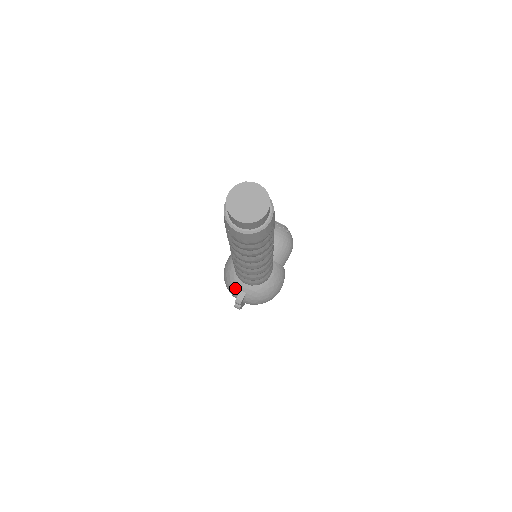
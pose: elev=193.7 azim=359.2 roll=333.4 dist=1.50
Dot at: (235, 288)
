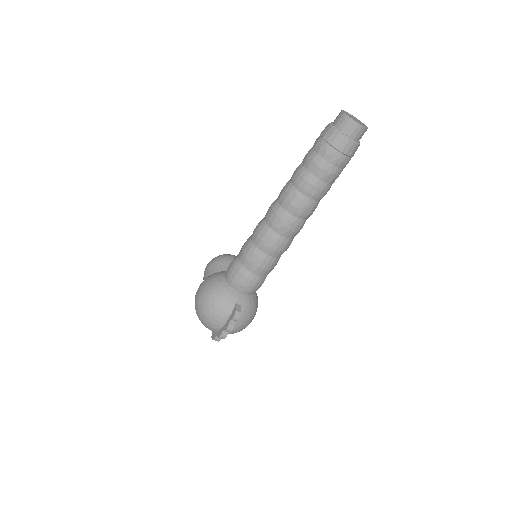
Dot at: (229, 303)
